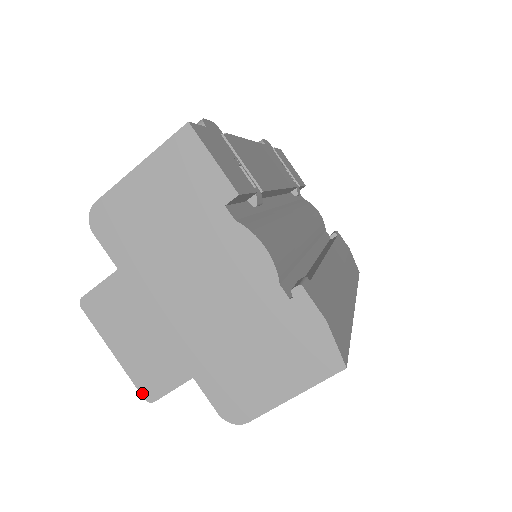
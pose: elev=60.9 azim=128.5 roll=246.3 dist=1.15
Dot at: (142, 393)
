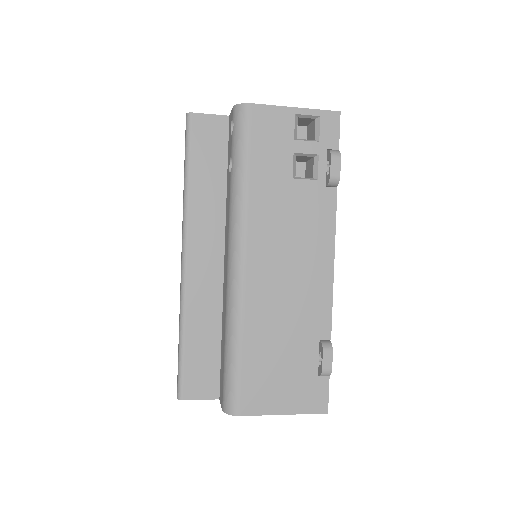
Dot at: occluded
